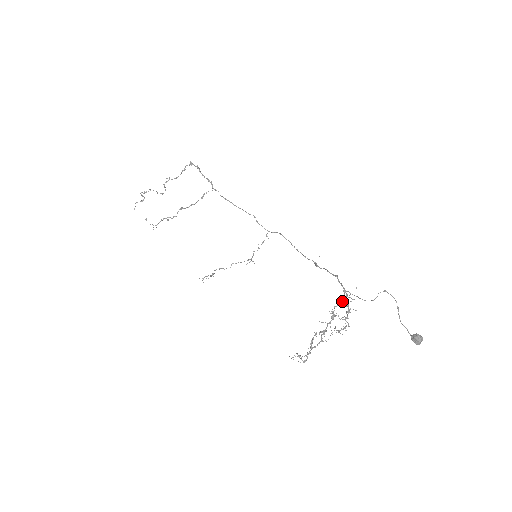
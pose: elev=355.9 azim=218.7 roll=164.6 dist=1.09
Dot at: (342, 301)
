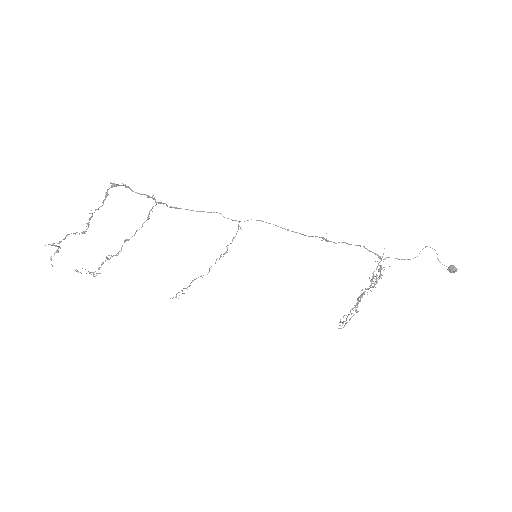
Dot at: occluded
